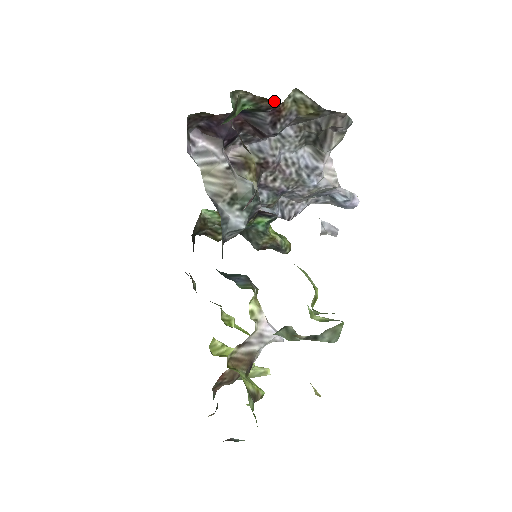
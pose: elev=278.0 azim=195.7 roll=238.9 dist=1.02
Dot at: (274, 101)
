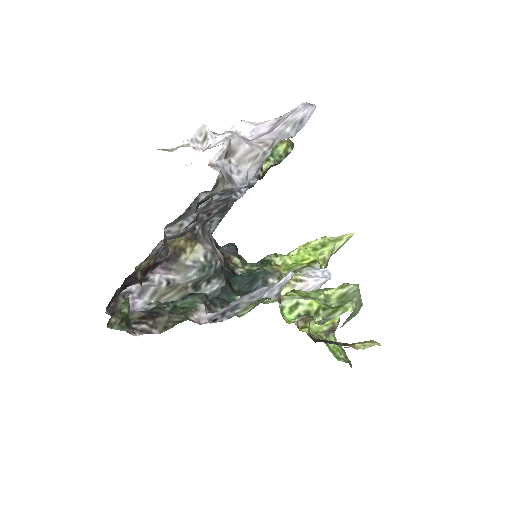
Dot at: occluded
